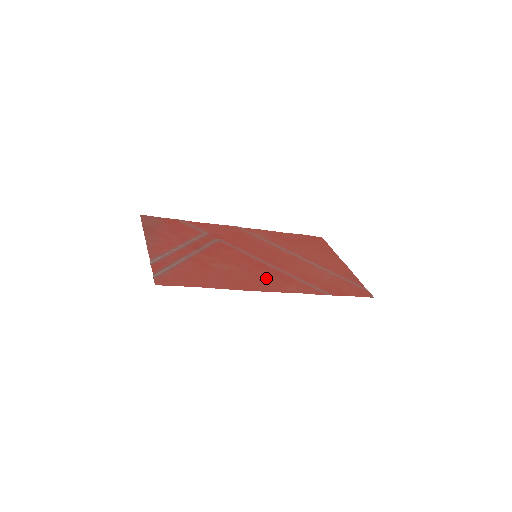
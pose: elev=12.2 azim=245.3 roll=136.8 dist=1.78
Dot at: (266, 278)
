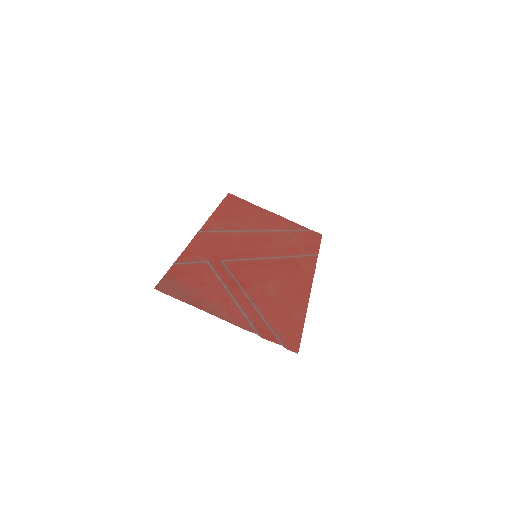
Dot at: (292, 274)
